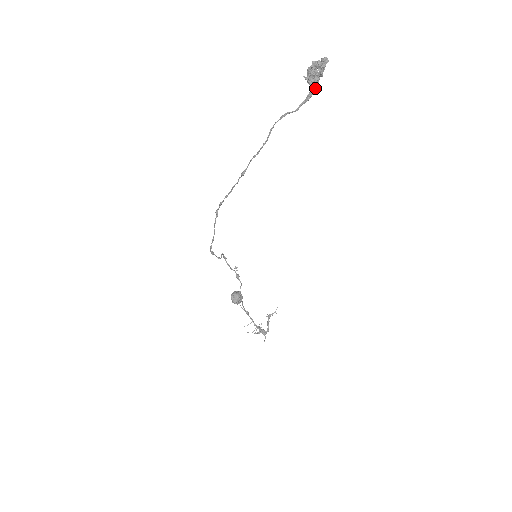
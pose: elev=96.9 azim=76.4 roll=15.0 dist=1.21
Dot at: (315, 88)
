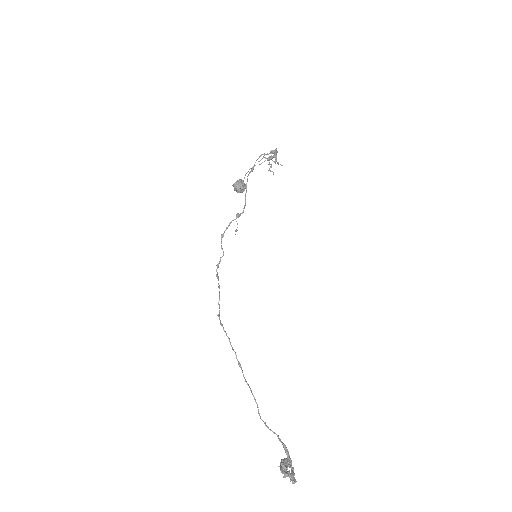
Dot at: occluded
